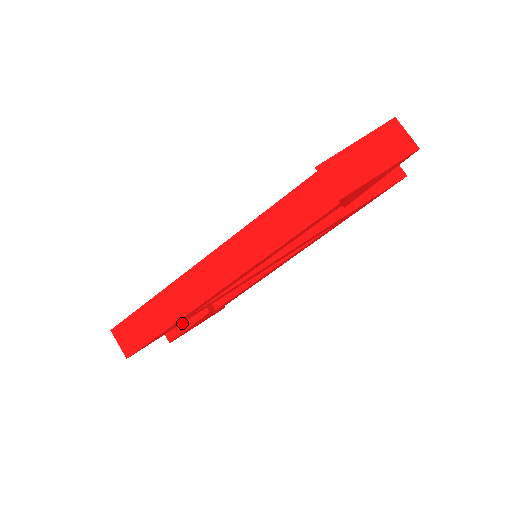
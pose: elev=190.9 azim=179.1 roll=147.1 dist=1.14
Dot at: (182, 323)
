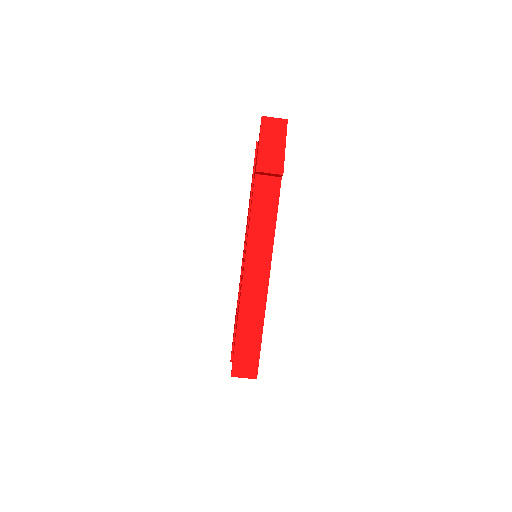
Dot at: occluded
